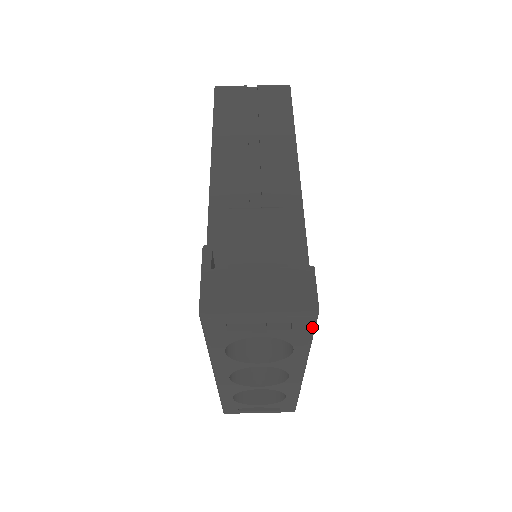
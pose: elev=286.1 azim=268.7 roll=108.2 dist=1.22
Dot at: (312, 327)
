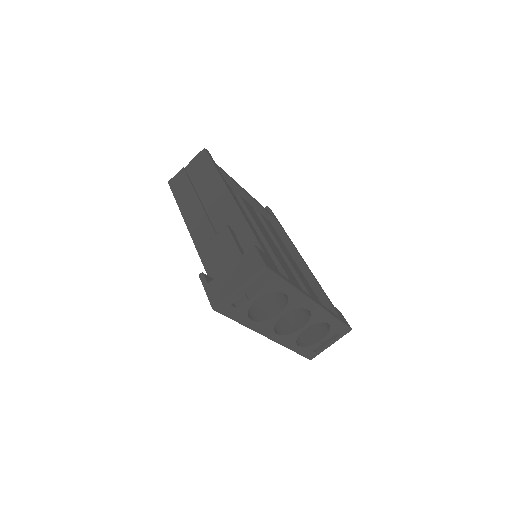
Dot at: (274, 276)
